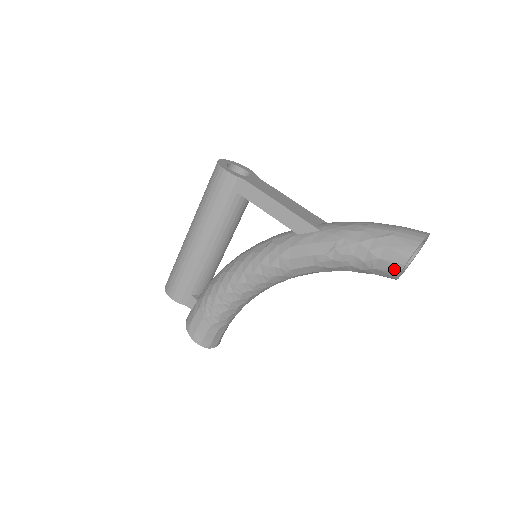
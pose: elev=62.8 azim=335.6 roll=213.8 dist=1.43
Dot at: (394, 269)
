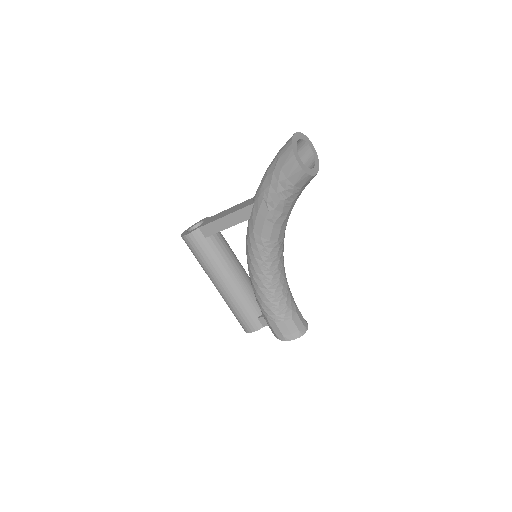
Dot at: (299, 173)
